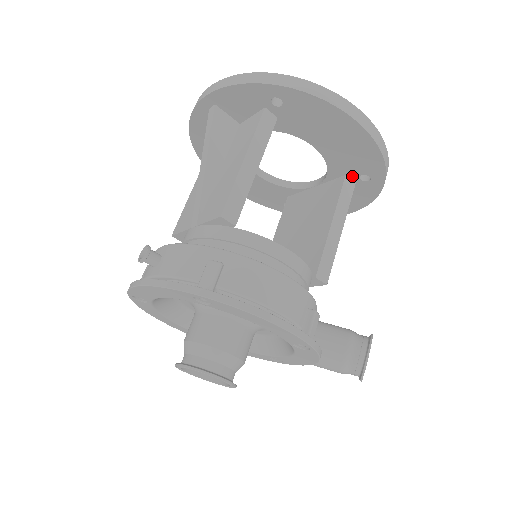
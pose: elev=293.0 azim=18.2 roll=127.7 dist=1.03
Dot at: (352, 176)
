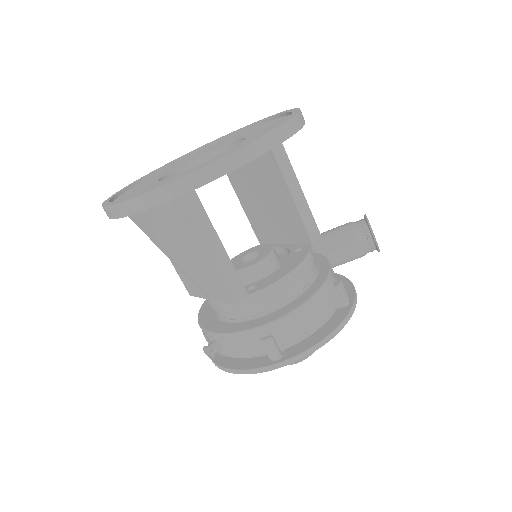
Dot at: occluded
